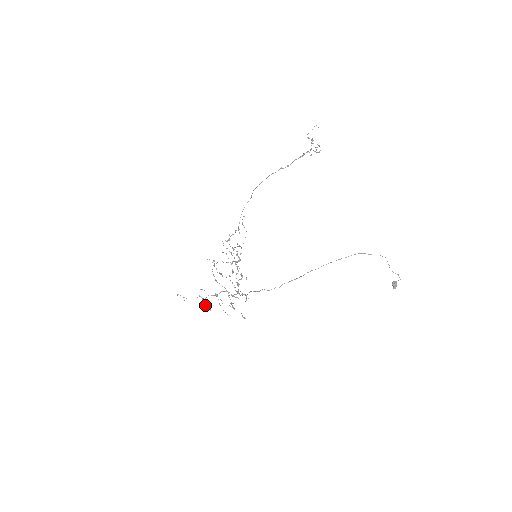
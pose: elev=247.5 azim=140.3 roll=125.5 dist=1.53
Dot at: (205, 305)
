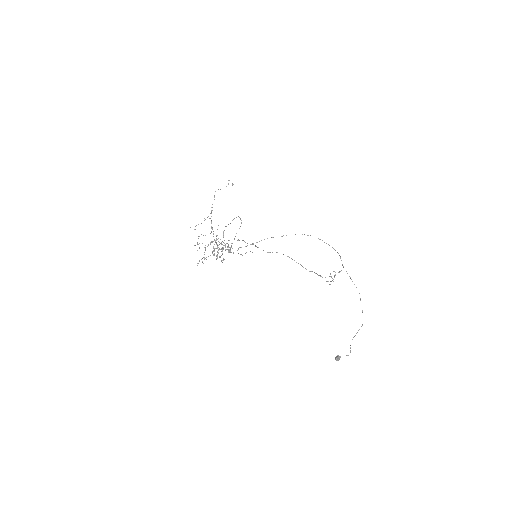
Dot at: occluded
